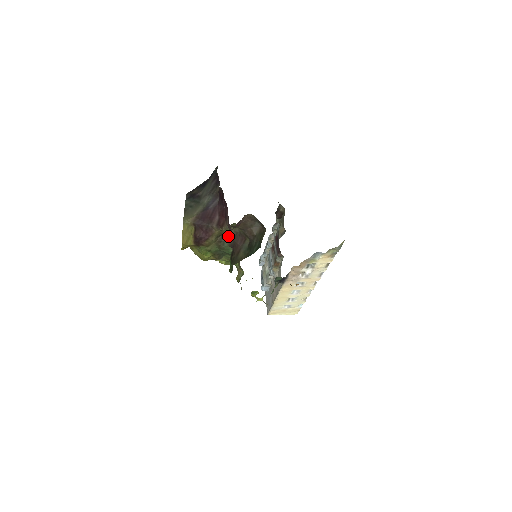
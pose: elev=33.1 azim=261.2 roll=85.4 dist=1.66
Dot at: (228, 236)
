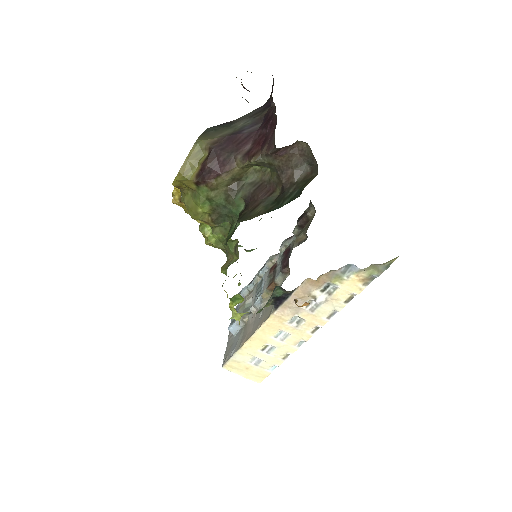
Dot at: (248, 184)
